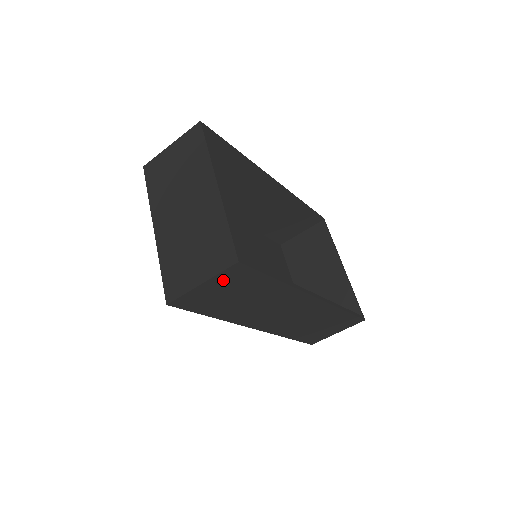
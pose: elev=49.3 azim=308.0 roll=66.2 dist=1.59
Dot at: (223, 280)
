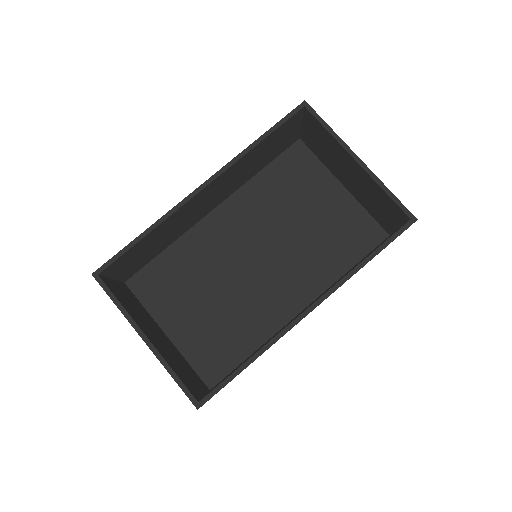
Dot at: occluded
